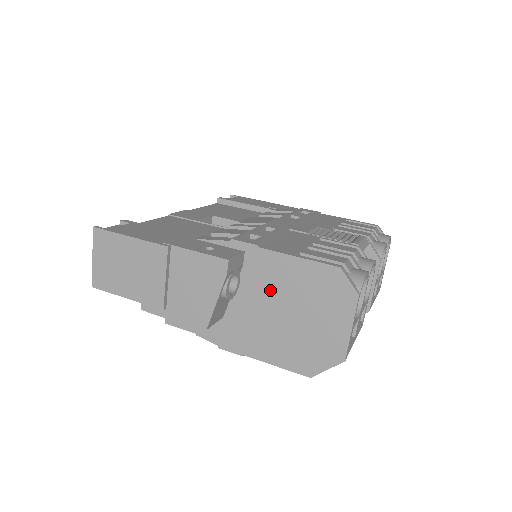
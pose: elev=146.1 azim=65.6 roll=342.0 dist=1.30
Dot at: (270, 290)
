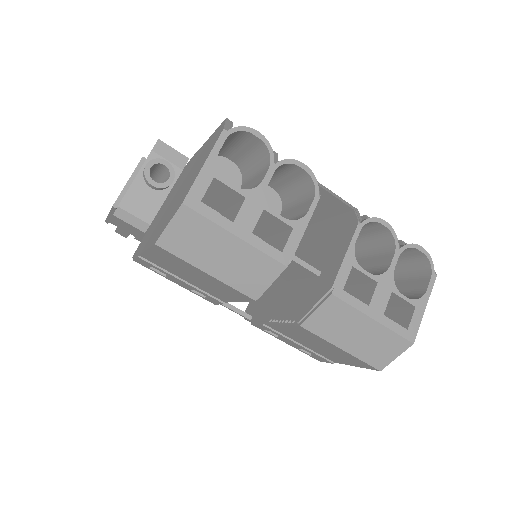
Dot at: (184, 178)
